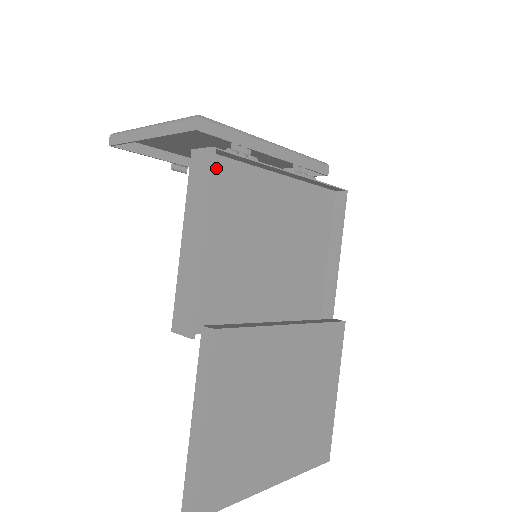
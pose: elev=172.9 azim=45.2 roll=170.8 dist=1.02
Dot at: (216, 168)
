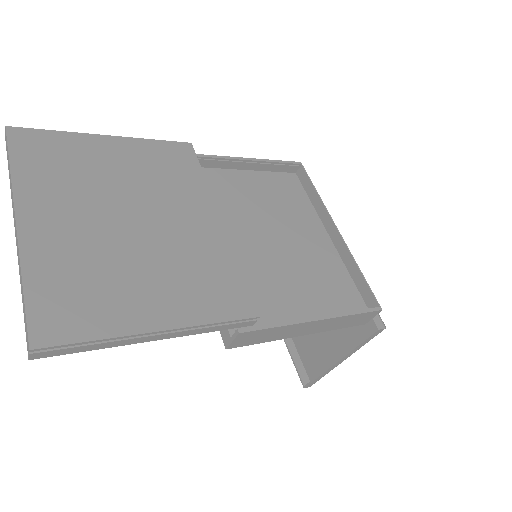
Dot at: (292, 181)
